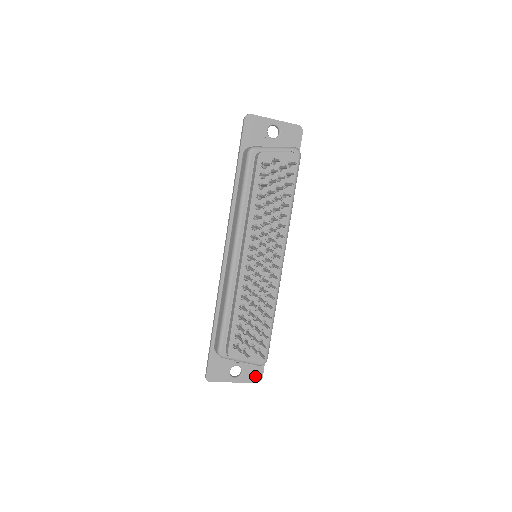
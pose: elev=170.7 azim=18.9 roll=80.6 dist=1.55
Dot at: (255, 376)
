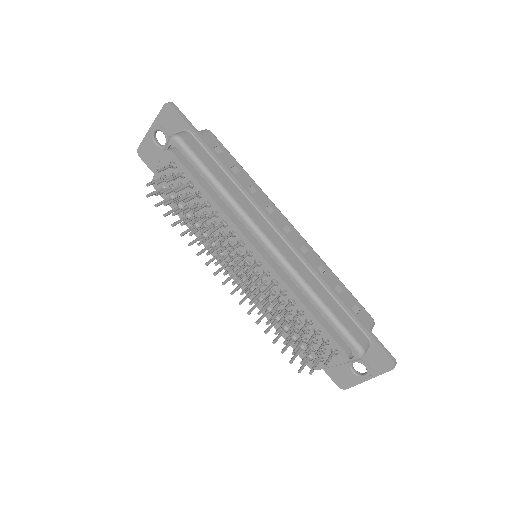
Dot at: (384, 364)
